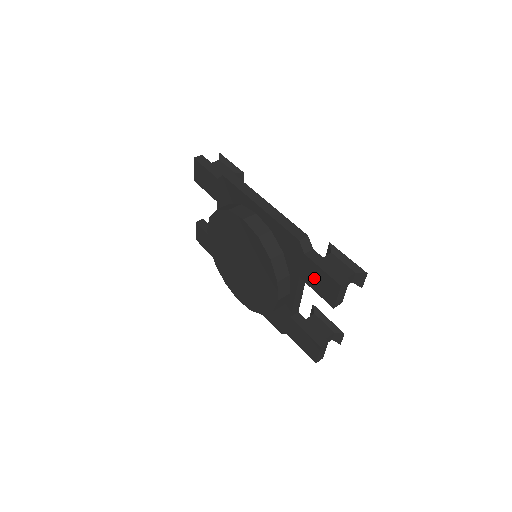
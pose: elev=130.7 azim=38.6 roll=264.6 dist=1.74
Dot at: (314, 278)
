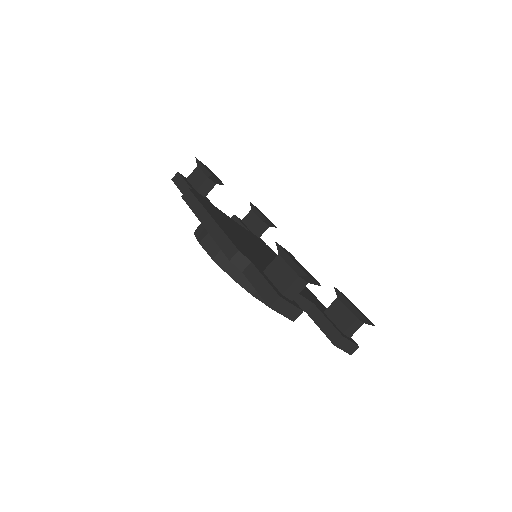
Dot at: occluded
